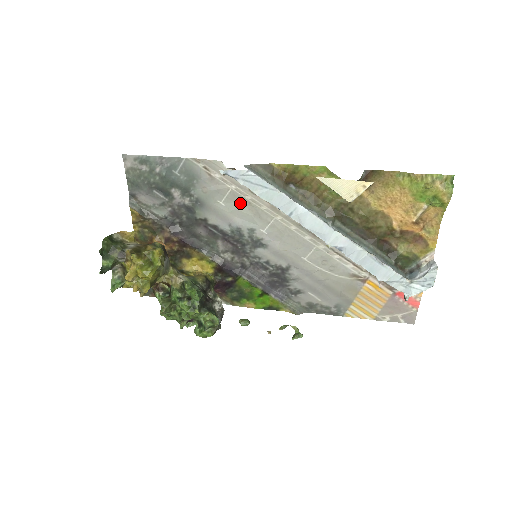
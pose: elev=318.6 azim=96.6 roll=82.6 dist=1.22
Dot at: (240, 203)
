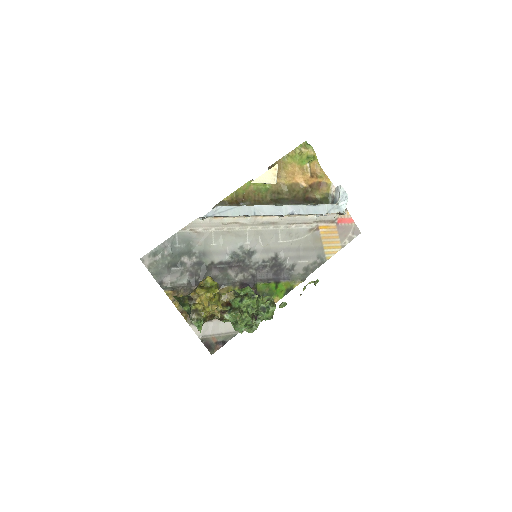
Dot at: (223, 236)
